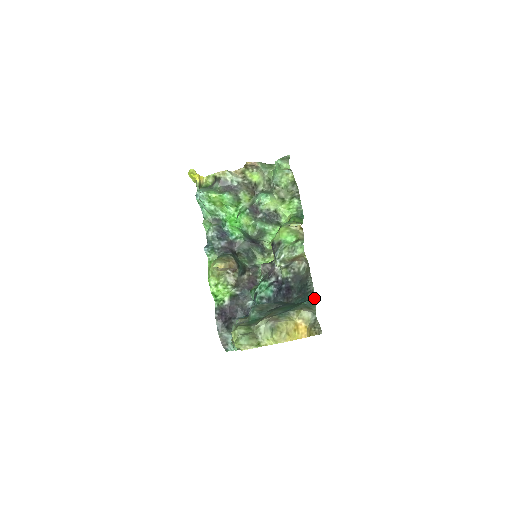
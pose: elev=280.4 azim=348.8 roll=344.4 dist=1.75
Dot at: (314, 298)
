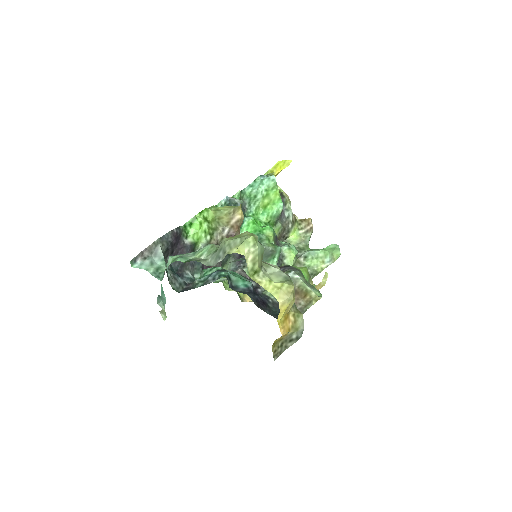
Dot at: occluded
